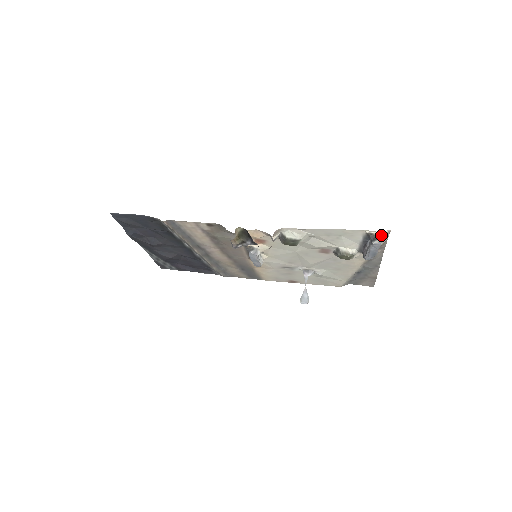
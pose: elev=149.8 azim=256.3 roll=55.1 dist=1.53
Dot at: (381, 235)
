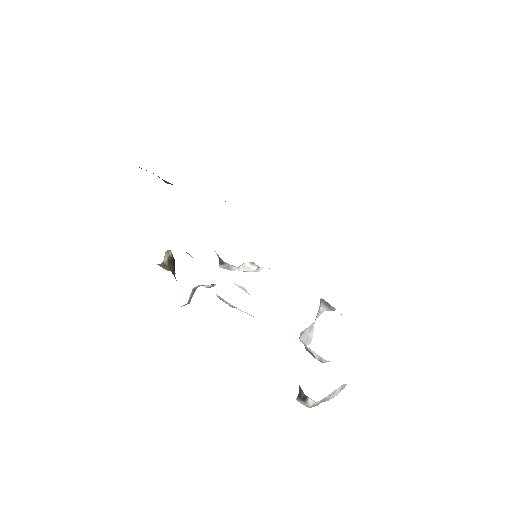
Dot at: (311, 399)
